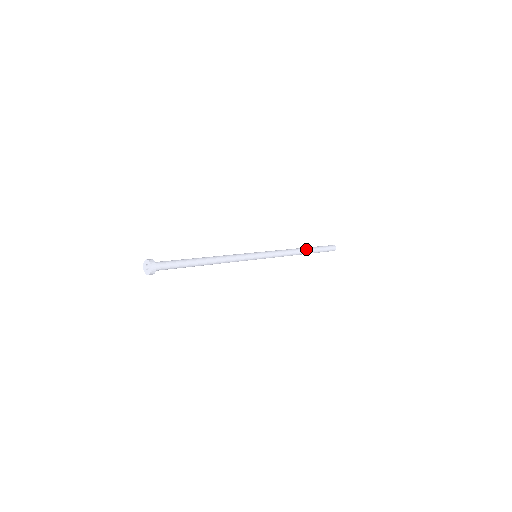
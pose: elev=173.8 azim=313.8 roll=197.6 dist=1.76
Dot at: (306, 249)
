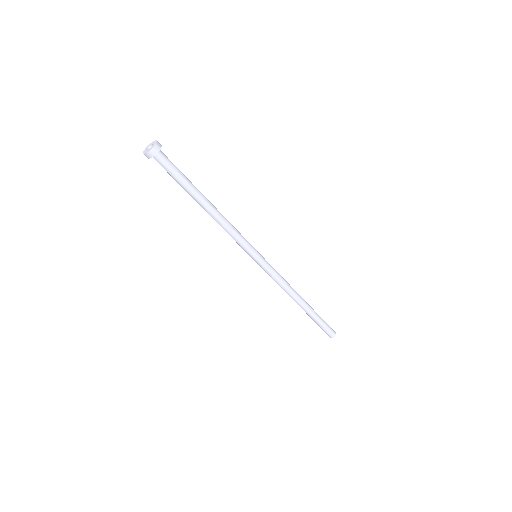
Dot at: (306, 302)
